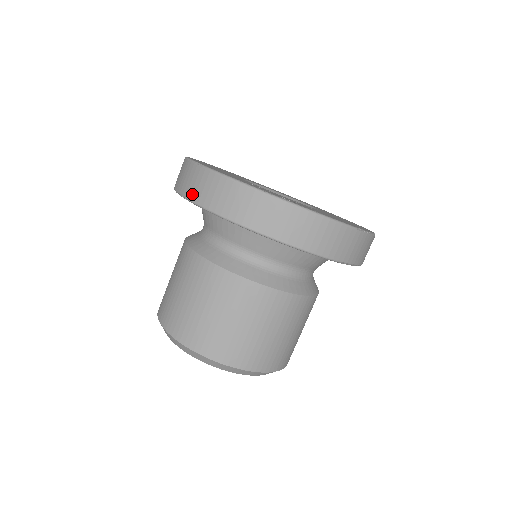
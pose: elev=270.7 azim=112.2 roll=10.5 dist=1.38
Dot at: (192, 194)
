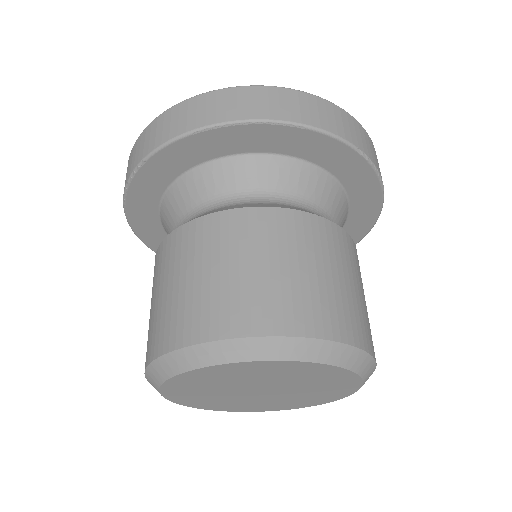
Dot at: (144, 152)
